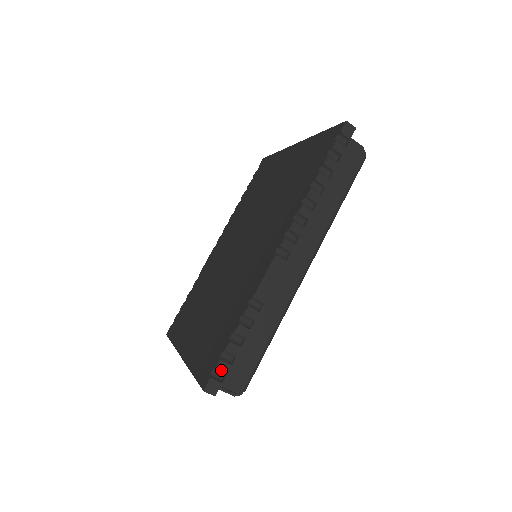
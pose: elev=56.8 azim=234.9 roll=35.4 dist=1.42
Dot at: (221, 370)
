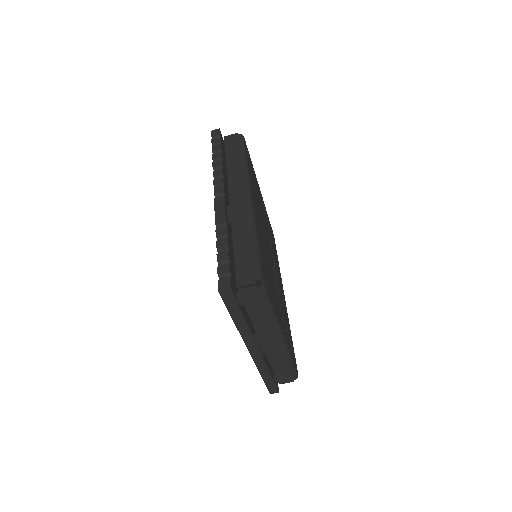
Dot at: (223, 272)
